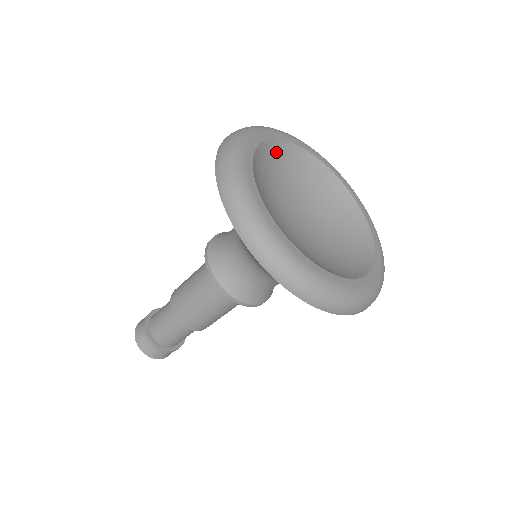
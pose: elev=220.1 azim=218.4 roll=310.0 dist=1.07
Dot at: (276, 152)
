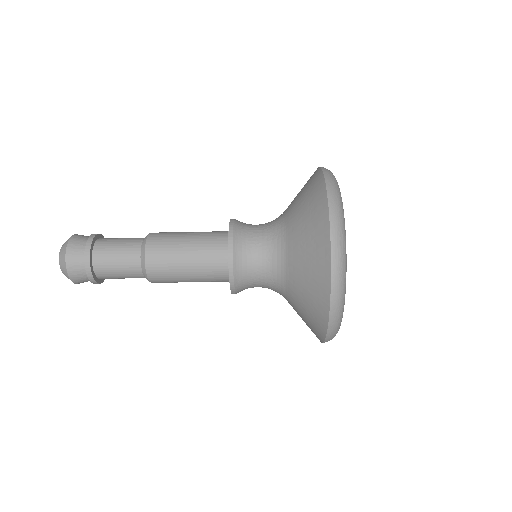
Dot at: occluded
